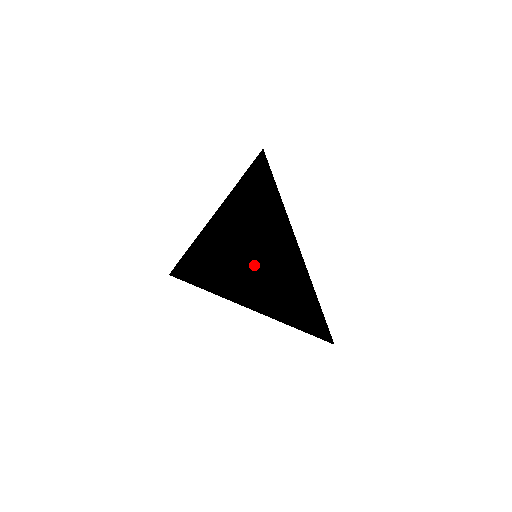
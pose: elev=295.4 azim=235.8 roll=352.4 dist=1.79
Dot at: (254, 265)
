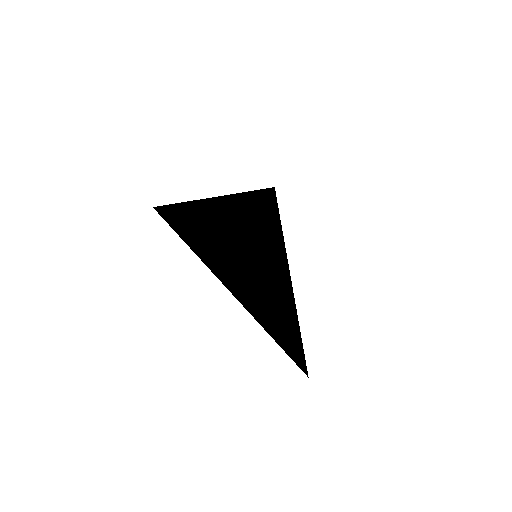
Dot at: occluded
